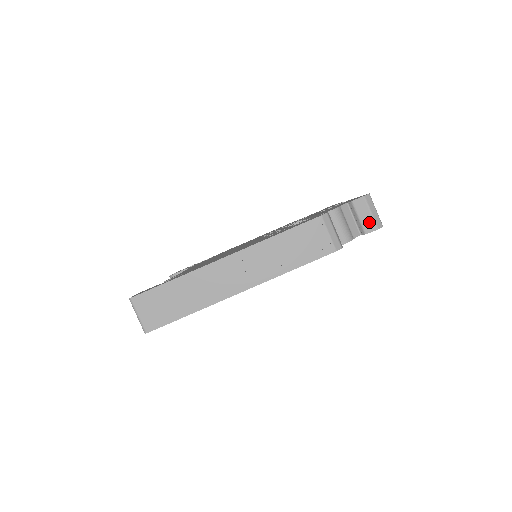
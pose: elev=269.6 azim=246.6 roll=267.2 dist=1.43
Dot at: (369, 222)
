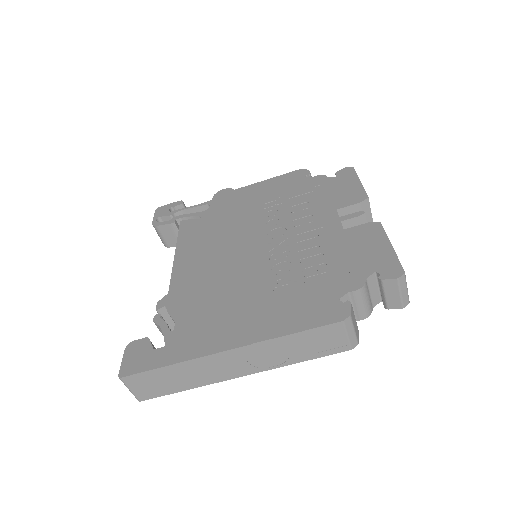
Dot at: (395, 301)
